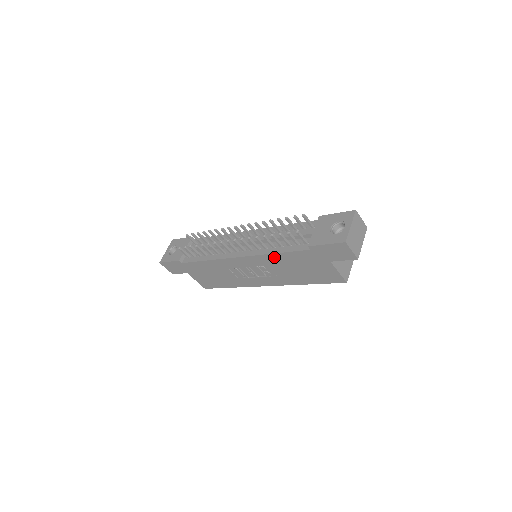
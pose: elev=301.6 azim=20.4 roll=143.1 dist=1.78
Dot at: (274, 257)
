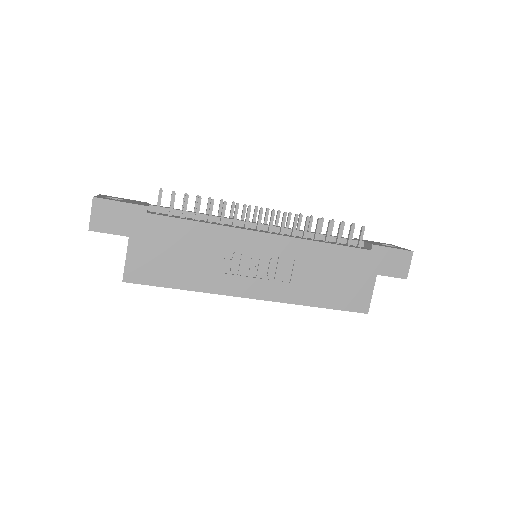
Dot at: (317, 248)
